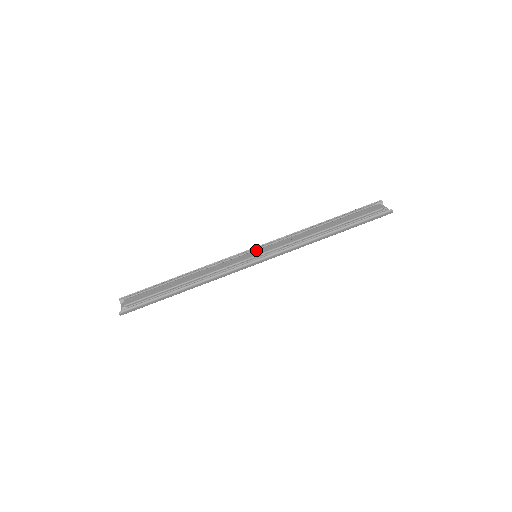
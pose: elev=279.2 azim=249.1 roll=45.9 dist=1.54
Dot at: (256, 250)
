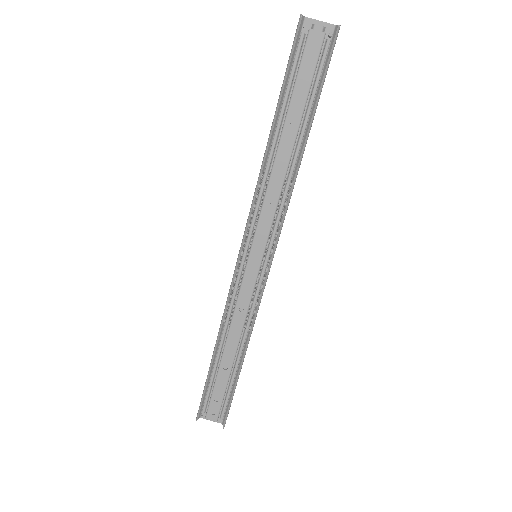
Dot at: (250, 254)
